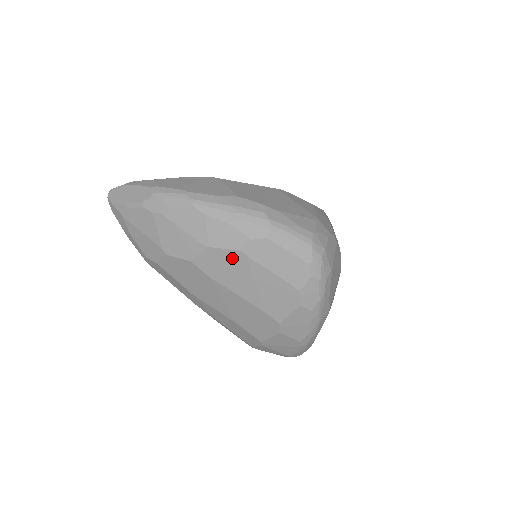
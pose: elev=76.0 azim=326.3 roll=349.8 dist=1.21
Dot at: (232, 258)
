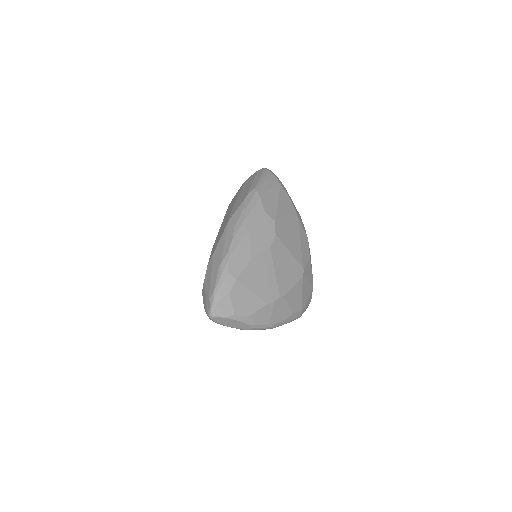
Dot at: occluded
